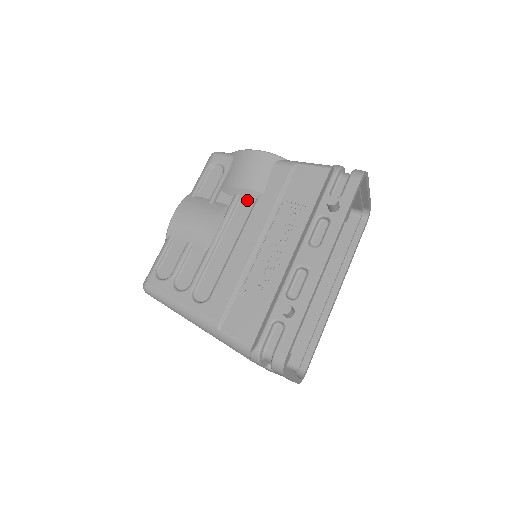
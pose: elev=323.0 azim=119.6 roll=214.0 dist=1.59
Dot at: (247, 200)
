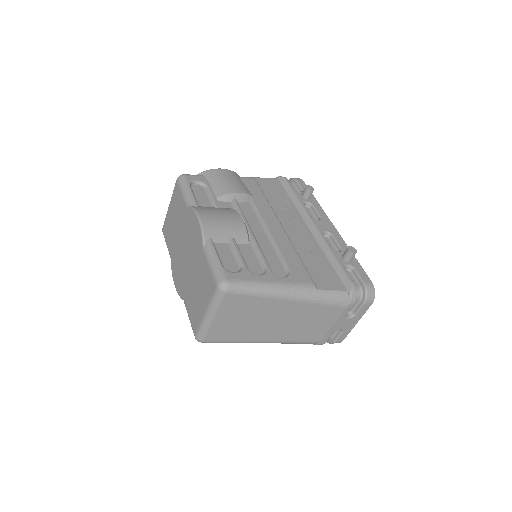
Dot at: (244, 203)
